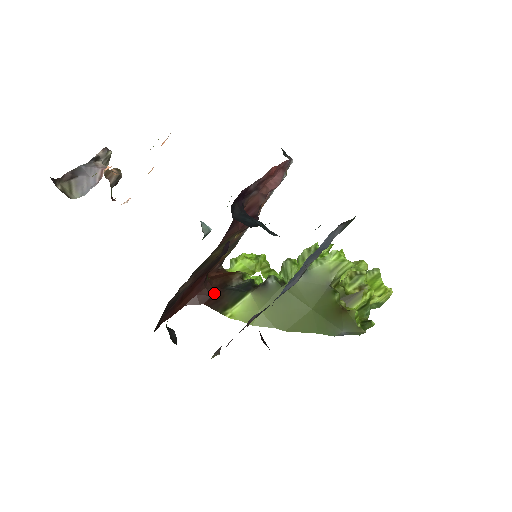
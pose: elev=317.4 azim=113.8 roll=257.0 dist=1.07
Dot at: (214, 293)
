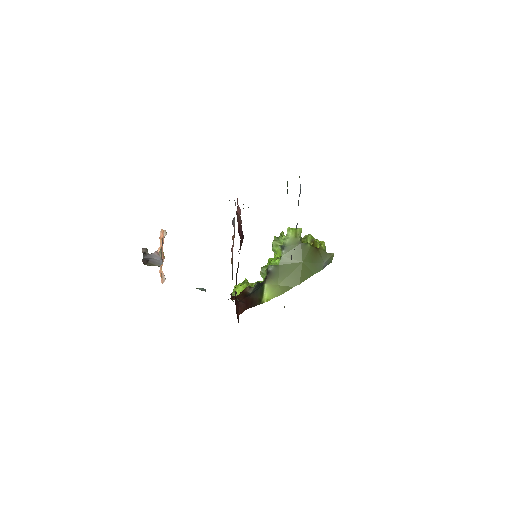
Dot at: (246, 301)
